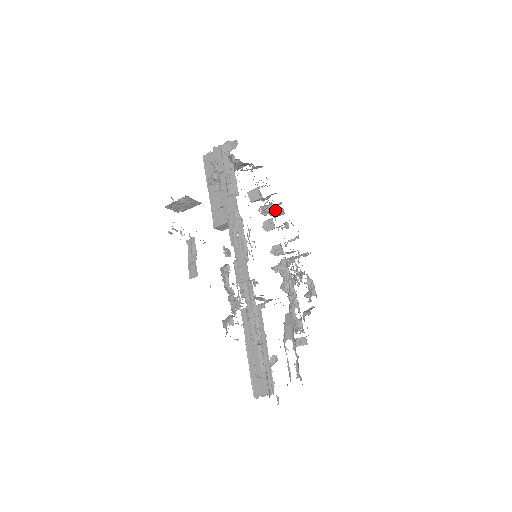
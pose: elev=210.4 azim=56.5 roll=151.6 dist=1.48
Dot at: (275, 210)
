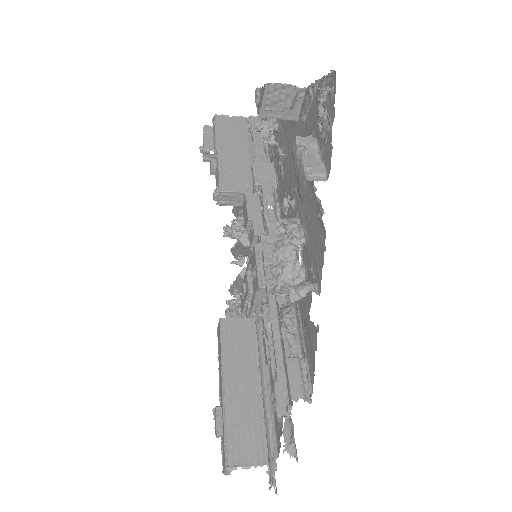
Dot at: occluded
